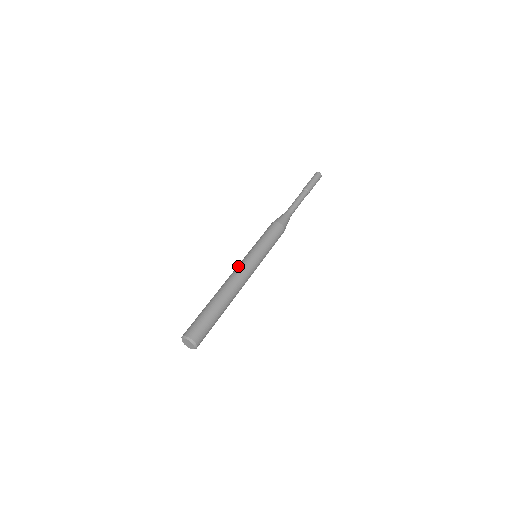
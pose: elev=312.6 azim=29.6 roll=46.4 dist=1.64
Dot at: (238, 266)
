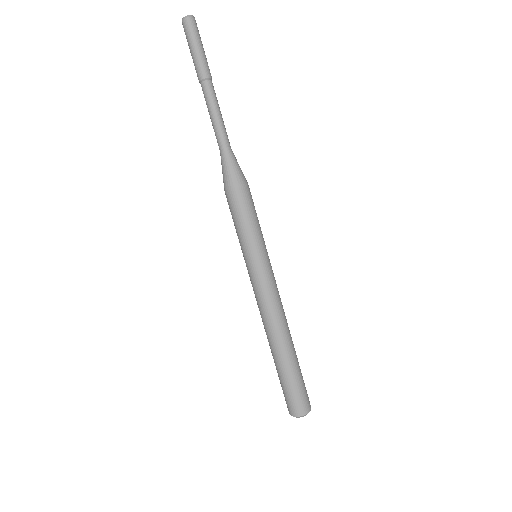
Dot at: (263, 296)
